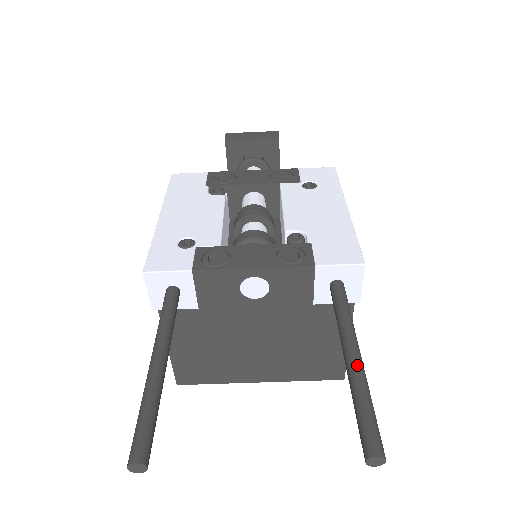
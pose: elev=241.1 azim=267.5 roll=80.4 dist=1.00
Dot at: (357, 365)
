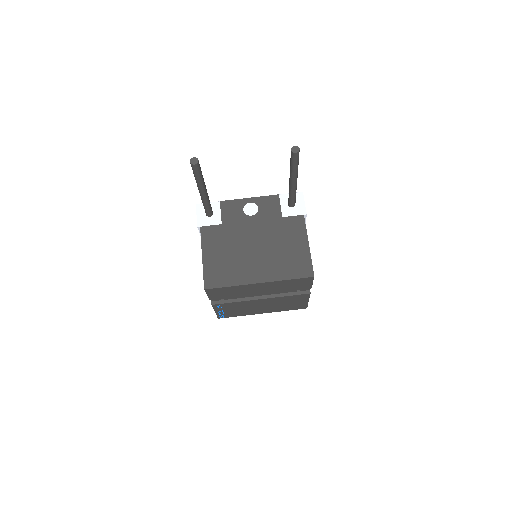
Dot at: occluded
